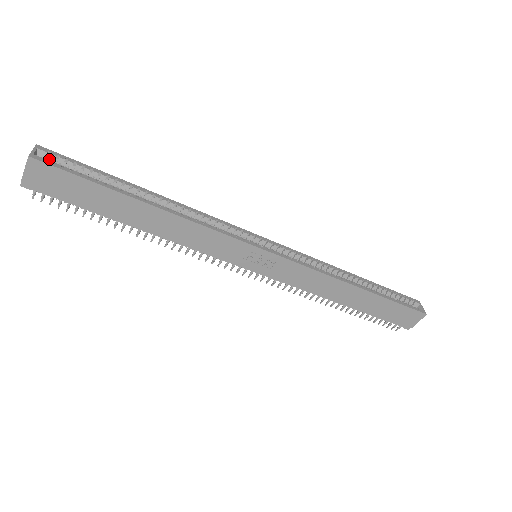
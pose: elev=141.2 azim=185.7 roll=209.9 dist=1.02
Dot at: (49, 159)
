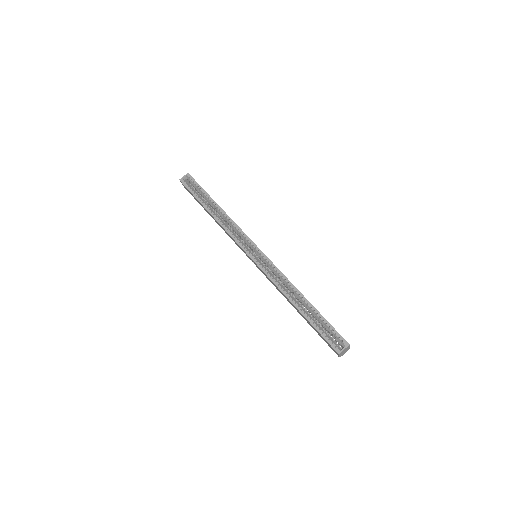
Dot at: (189, 180)
